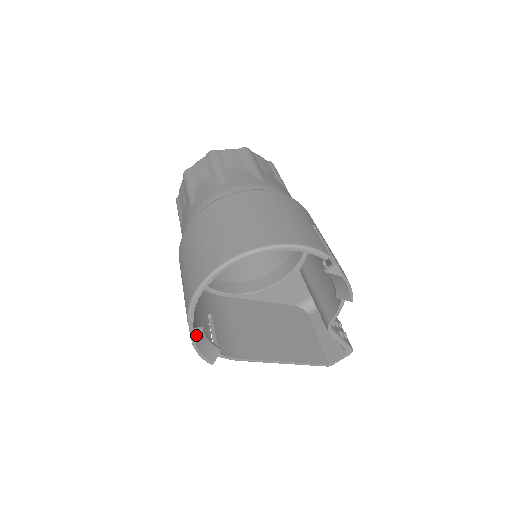
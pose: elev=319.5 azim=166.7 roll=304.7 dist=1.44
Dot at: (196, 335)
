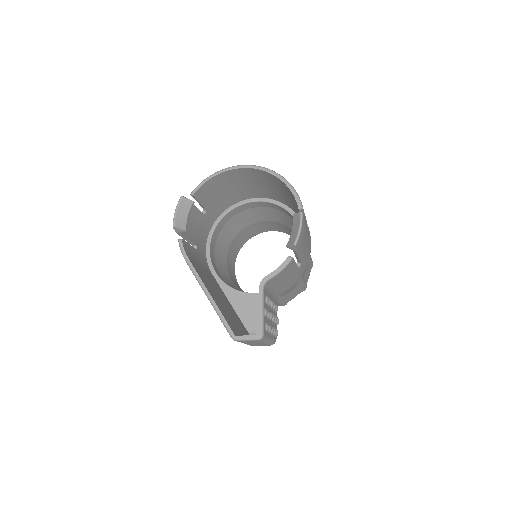
Dot at: (187, 198)
